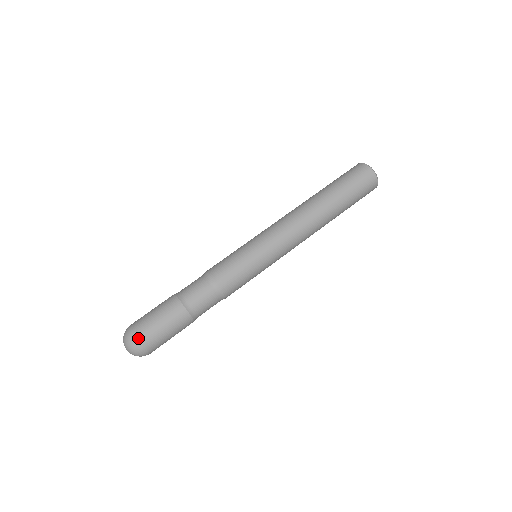
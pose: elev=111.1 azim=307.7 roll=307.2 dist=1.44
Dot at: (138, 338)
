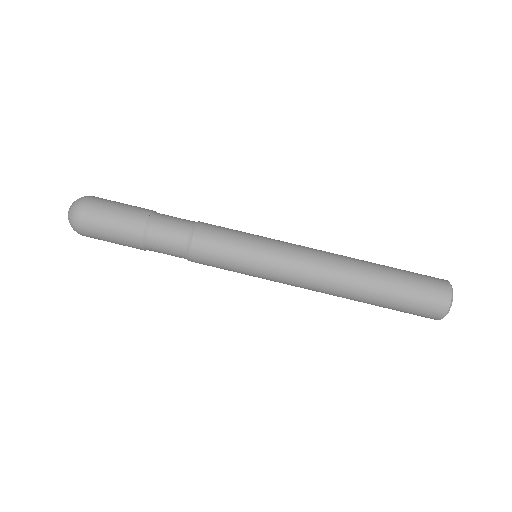
Dot at: (81, 232)
